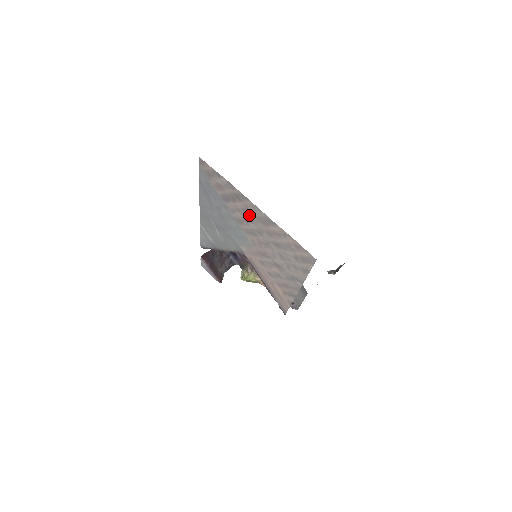
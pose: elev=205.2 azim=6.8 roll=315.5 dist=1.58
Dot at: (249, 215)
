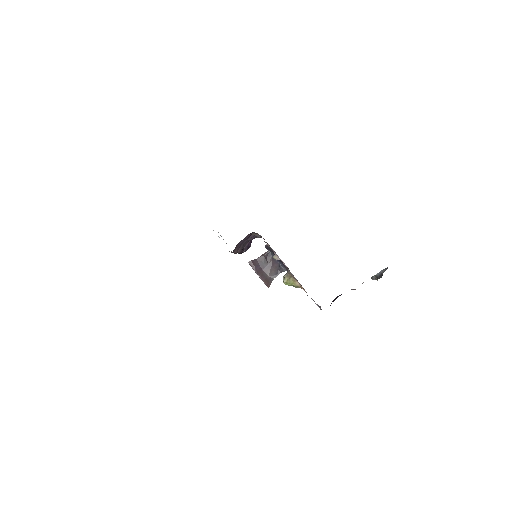
Dot at: occluded
